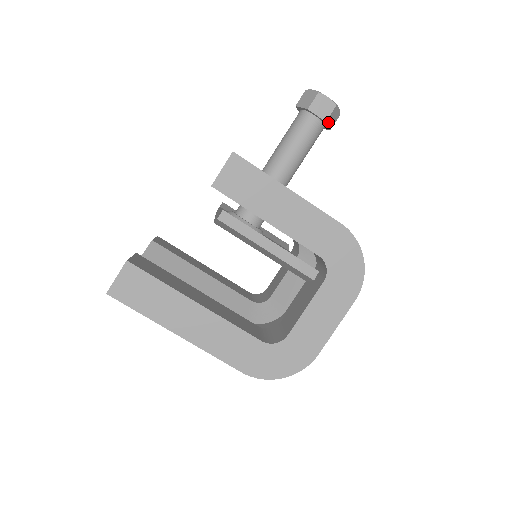
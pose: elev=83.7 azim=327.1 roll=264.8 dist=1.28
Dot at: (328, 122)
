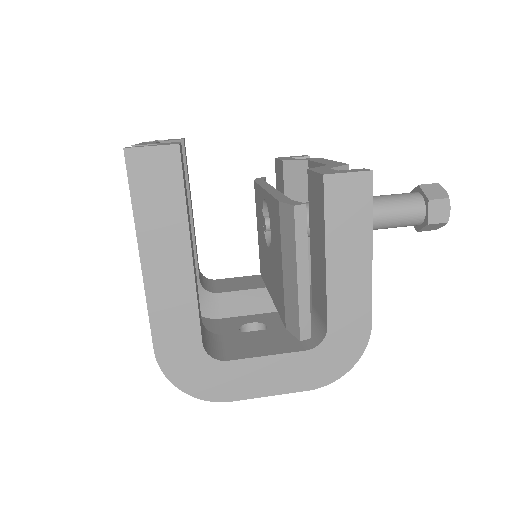
Dot at: (427, 226)
